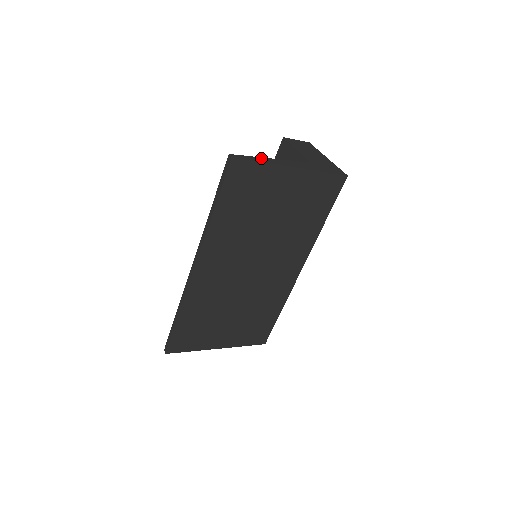
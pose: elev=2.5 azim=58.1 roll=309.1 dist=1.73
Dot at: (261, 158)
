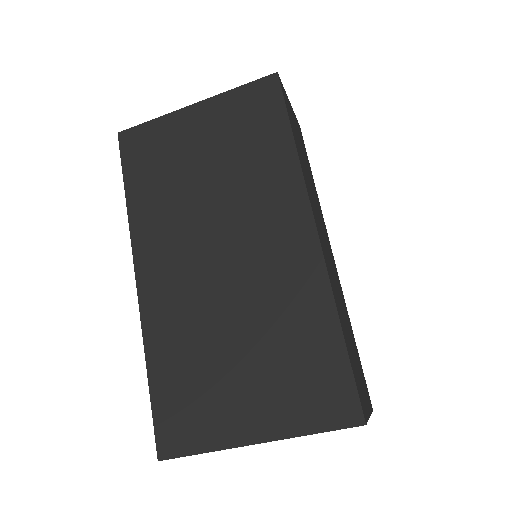
Dot at: occluded
